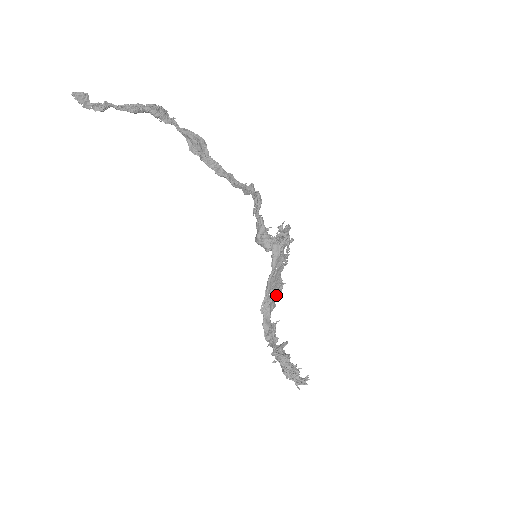
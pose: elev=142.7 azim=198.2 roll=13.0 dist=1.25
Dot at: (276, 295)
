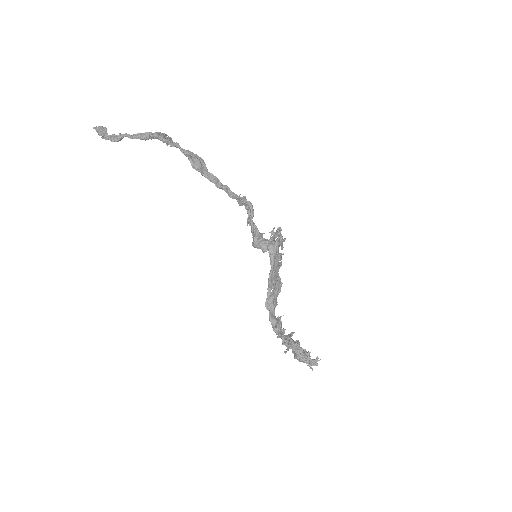
Dot at: (277, 292)
